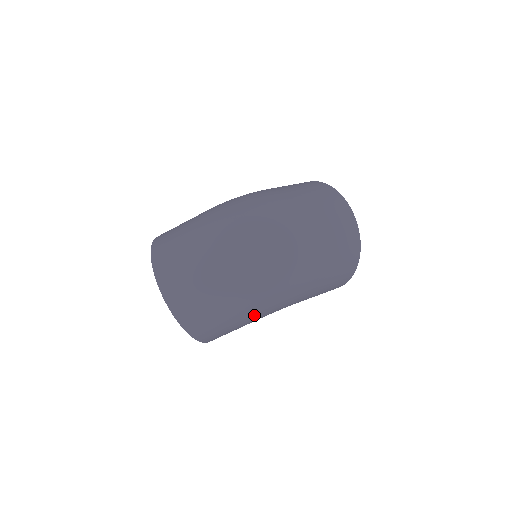
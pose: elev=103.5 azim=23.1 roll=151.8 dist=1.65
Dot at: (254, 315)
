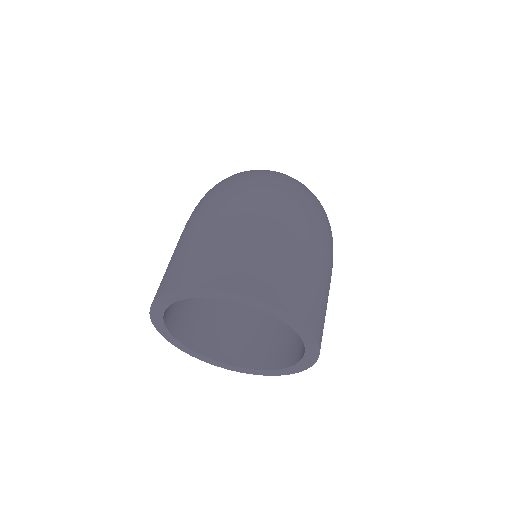
Dot at: occluded
